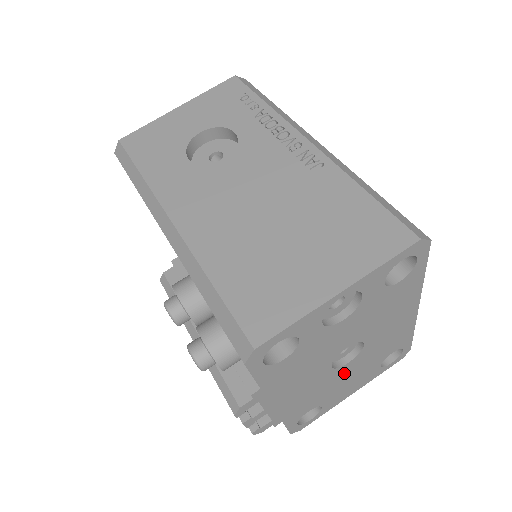
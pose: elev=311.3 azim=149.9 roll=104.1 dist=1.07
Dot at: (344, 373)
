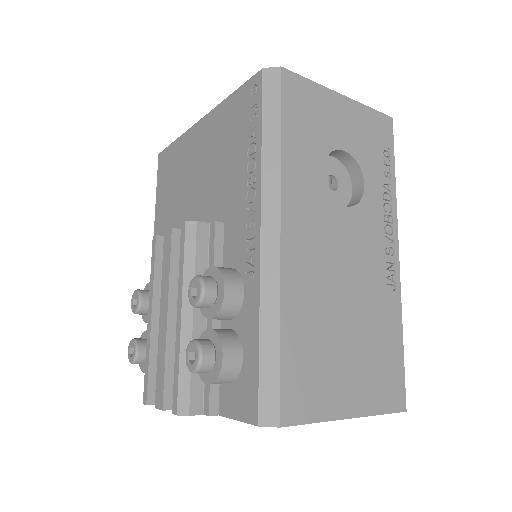
Dot at: occluded
